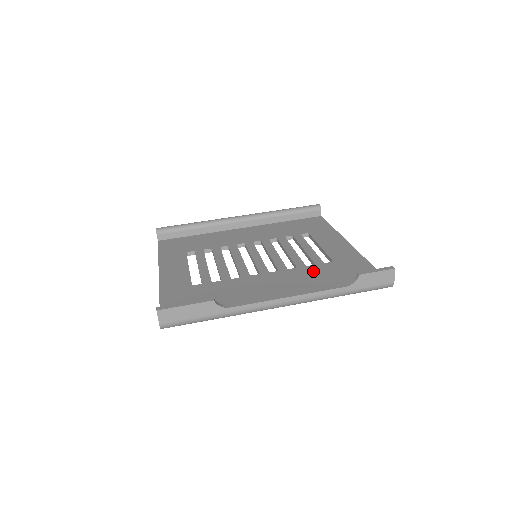
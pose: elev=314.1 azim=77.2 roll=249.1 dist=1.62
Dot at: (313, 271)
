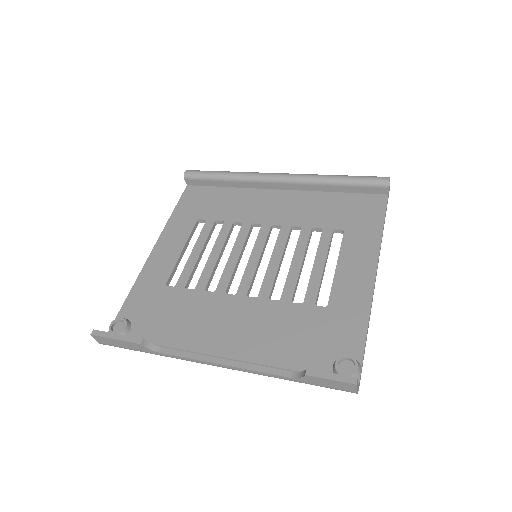
Dot at: (291, 316)
